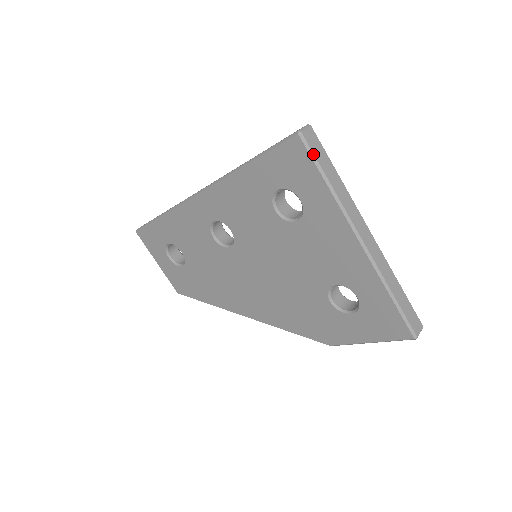
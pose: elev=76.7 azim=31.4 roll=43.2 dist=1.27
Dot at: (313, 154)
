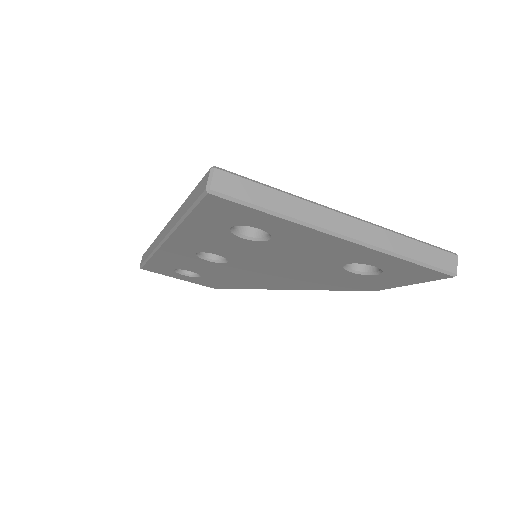
Dot at: (238, 200)
